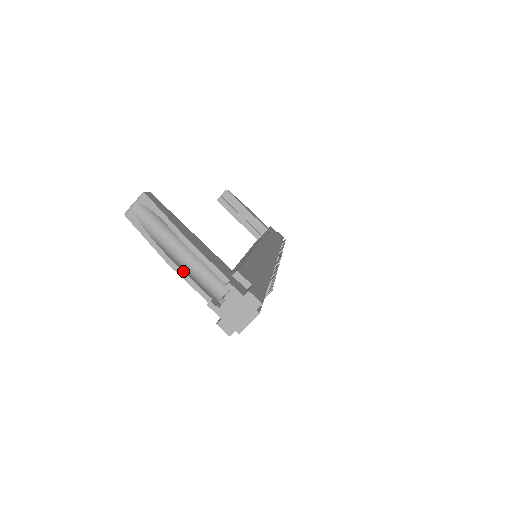
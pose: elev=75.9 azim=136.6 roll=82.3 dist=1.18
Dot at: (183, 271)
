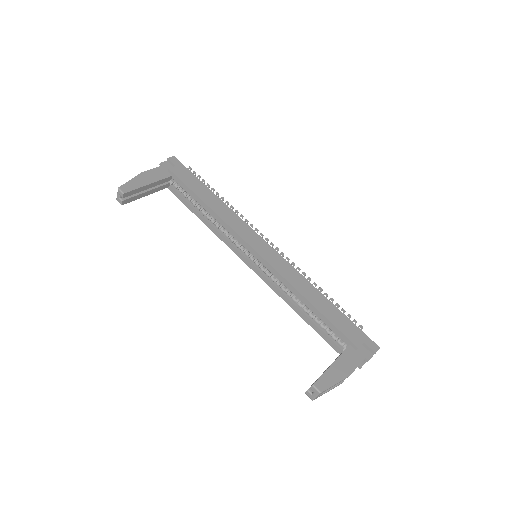
Dot at: occluded
